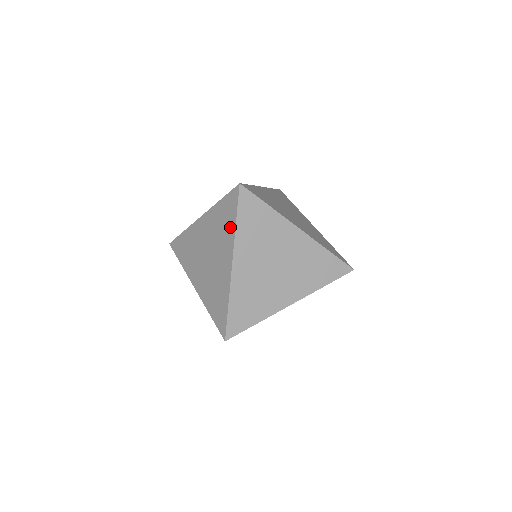
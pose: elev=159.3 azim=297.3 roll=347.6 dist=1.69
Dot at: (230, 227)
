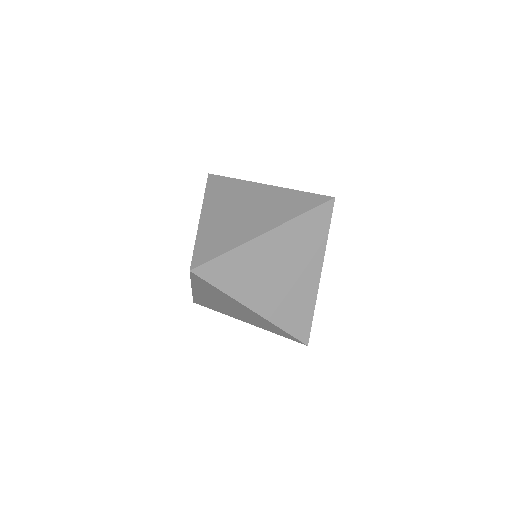
Dot at: (235, 183)
